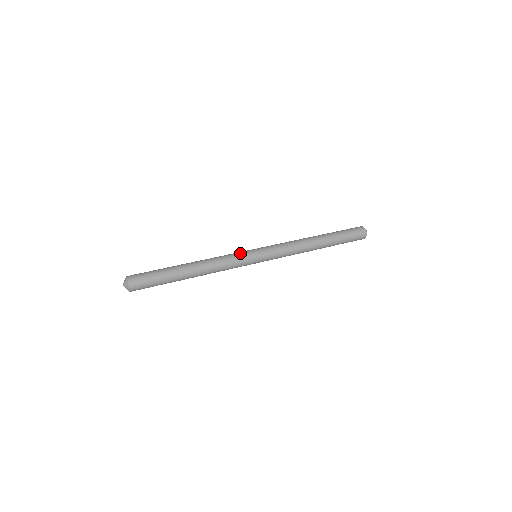
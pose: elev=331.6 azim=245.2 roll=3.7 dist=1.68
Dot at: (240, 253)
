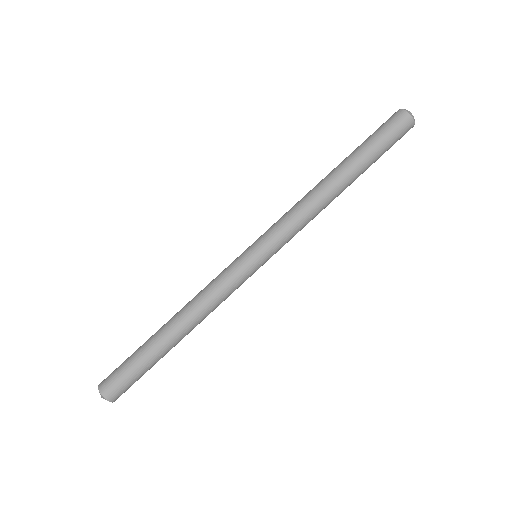
Dot at: (230, 269)
